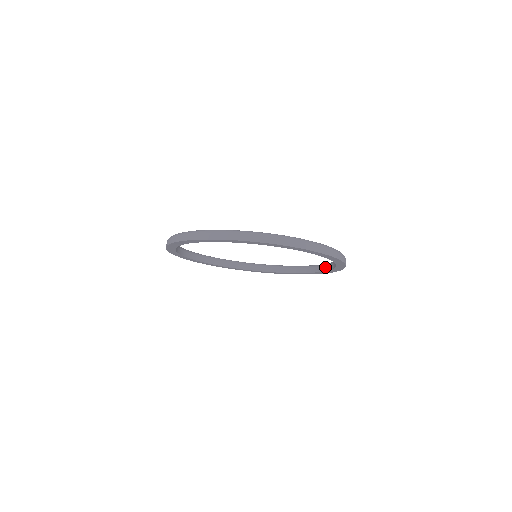
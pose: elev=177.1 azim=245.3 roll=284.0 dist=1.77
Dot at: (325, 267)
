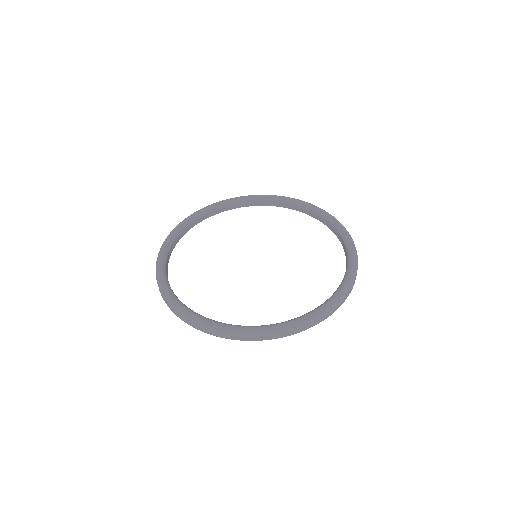
Dot at: (286, 205)
